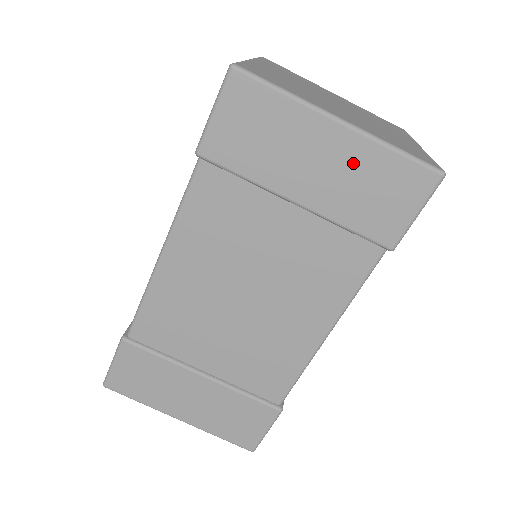
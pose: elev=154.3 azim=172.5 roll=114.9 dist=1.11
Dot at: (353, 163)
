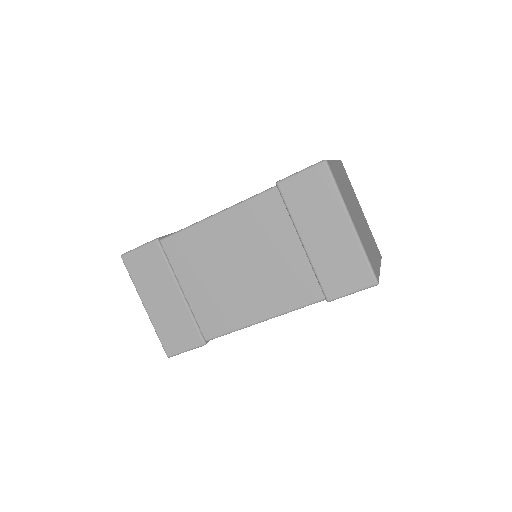
Dot at: (343, 246)
